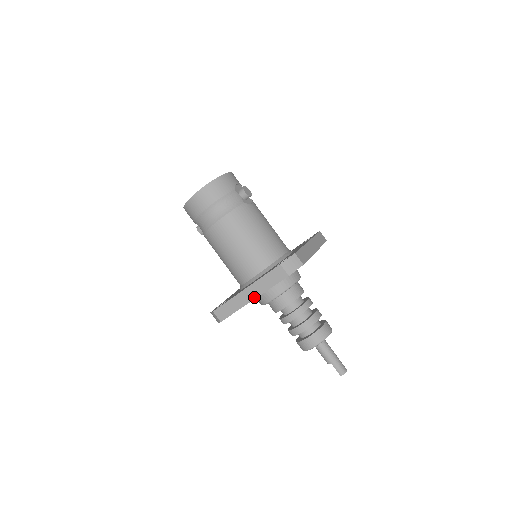
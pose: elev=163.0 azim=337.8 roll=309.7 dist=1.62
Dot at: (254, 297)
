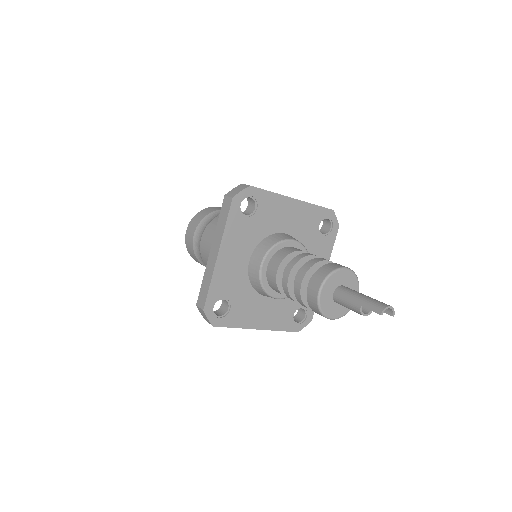
Dot at: (217, 251)
